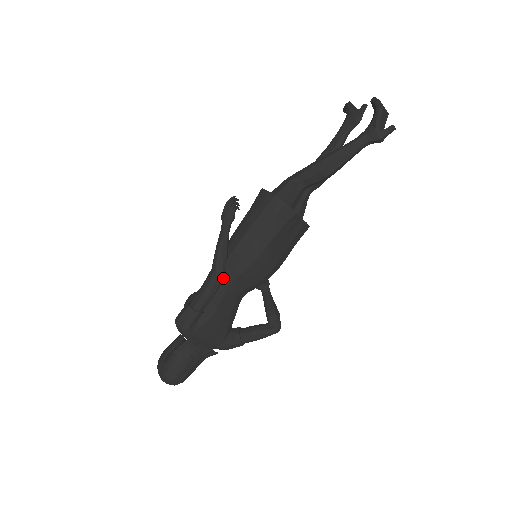
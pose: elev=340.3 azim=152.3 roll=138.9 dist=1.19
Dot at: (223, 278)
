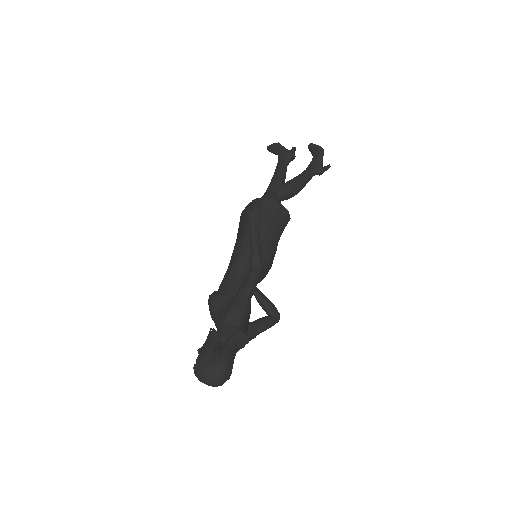
Dot at: (261, 271)
